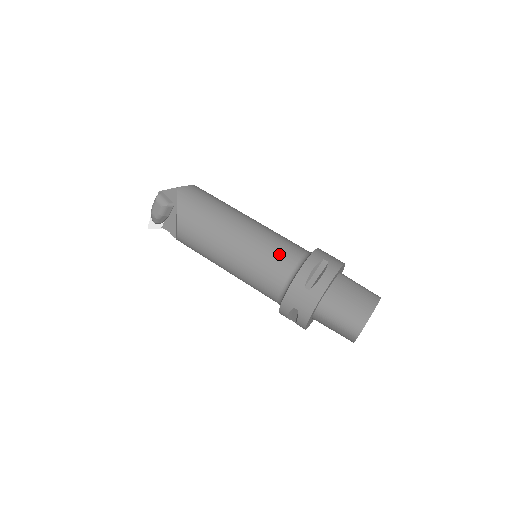
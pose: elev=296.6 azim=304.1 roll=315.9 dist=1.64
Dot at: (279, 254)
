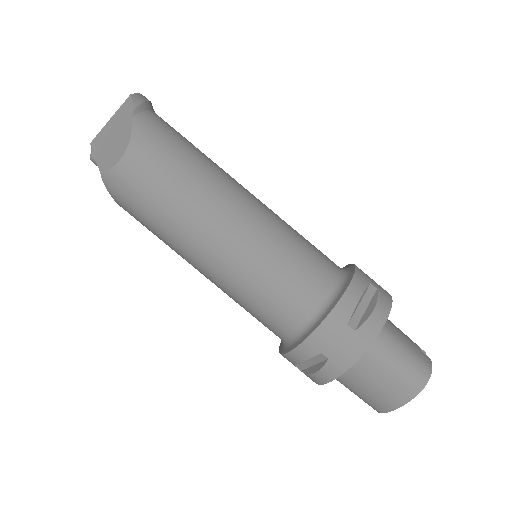
Dot at: (262, 316)
